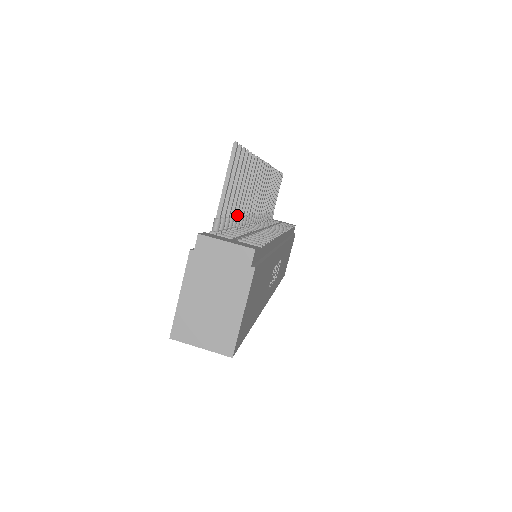
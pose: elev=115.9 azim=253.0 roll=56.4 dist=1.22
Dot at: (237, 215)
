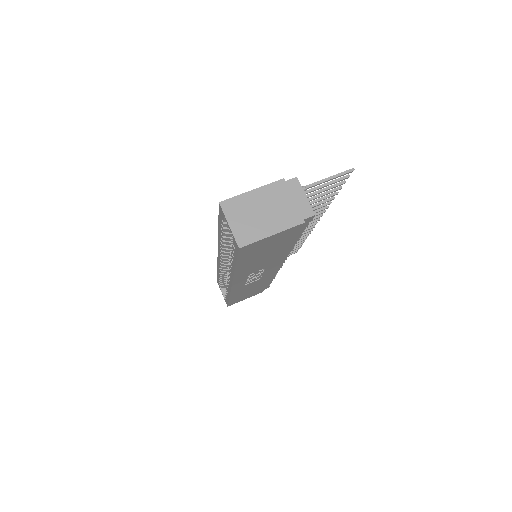
Dot at: occluded
